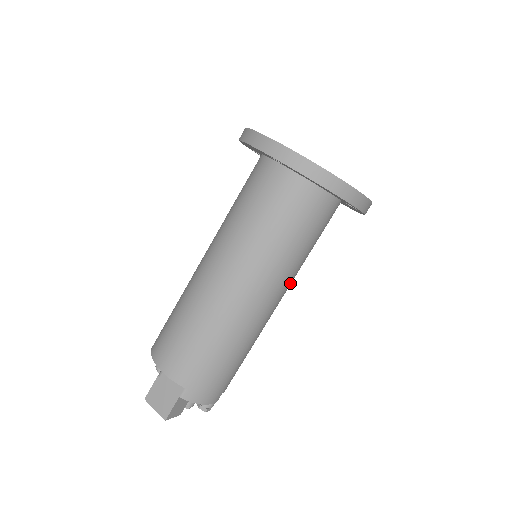
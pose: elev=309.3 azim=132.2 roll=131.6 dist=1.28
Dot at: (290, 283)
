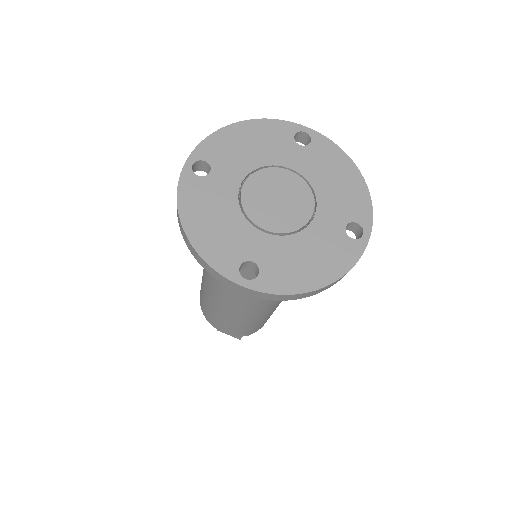
Dot at: occluded
